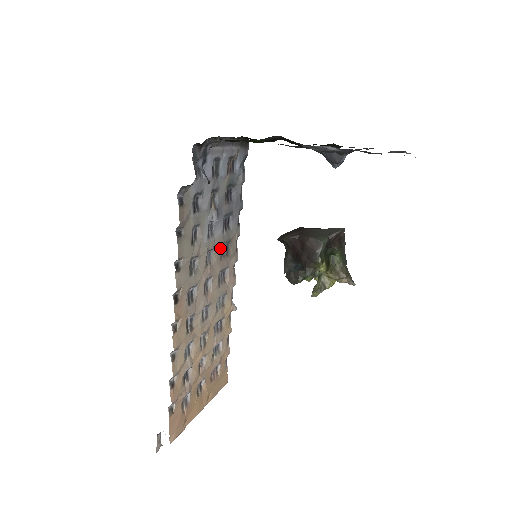
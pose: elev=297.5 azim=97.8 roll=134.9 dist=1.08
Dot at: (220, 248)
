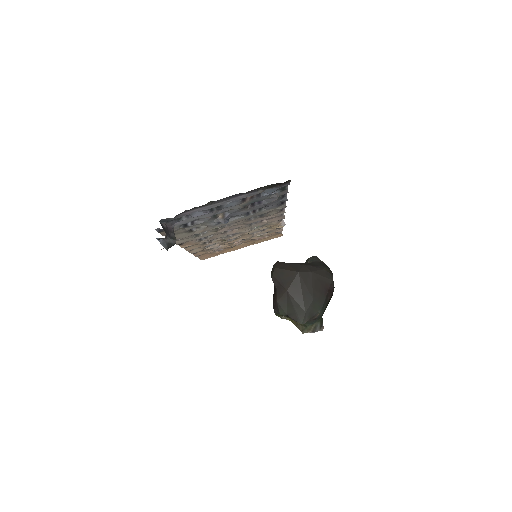
Dot at: (245, 219)
